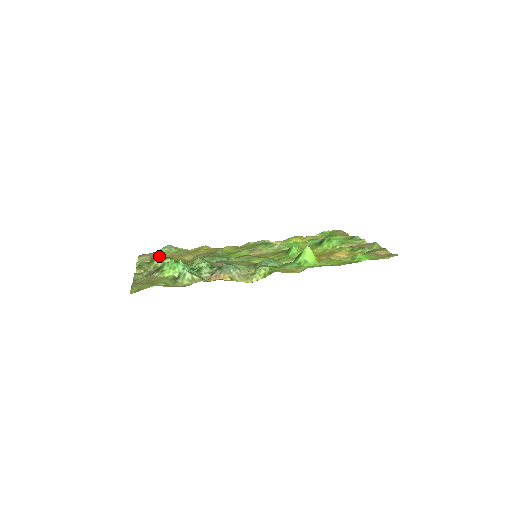
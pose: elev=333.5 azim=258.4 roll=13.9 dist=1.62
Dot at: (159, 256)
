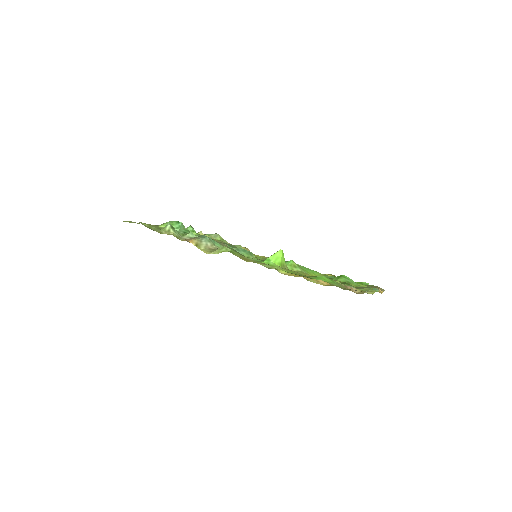
Dot at: (189, 227)
